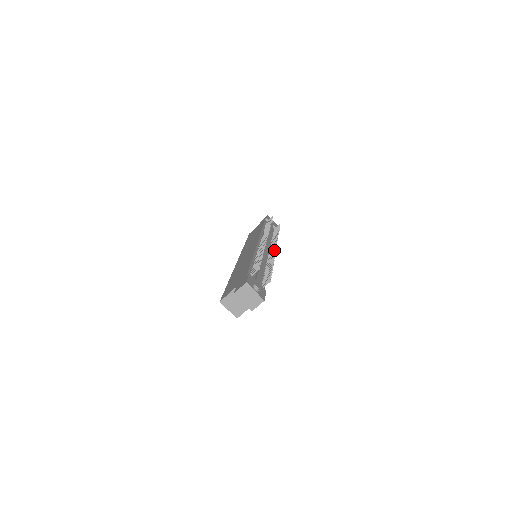
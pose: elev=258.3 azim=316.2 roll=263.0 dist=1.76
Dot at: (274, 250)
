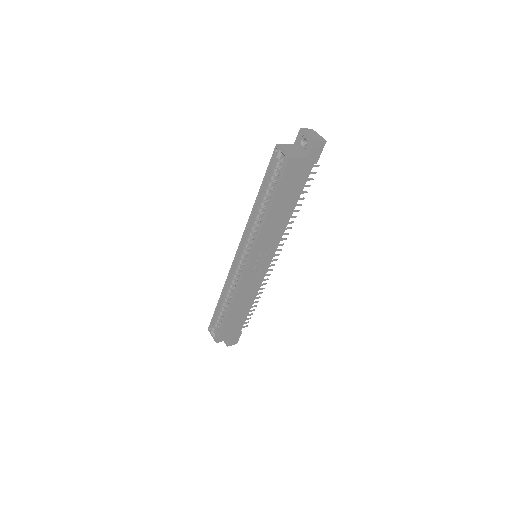
Dot at: (280, 249)
